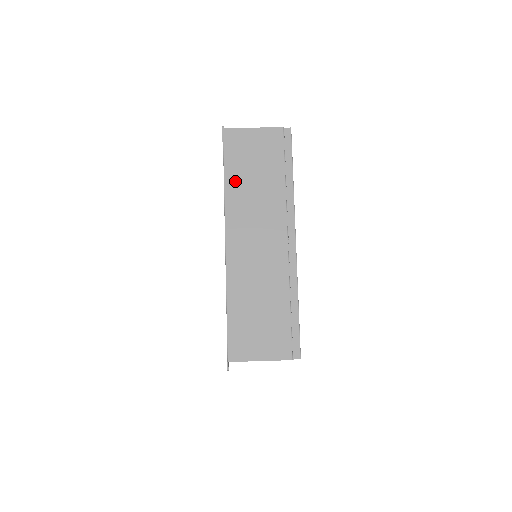
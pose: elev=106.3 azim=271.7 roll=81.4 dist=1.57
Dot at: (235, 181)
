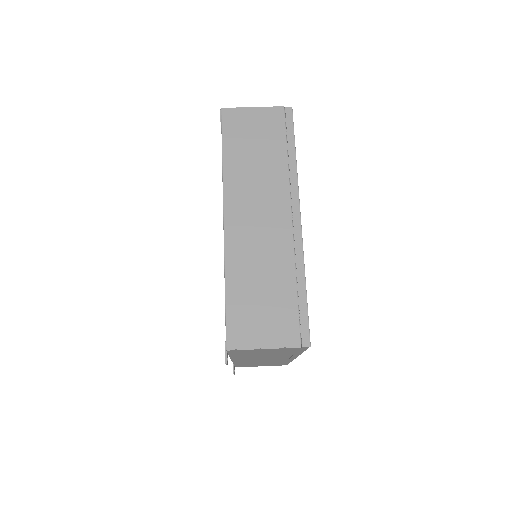
Dot at: (234, 158)
